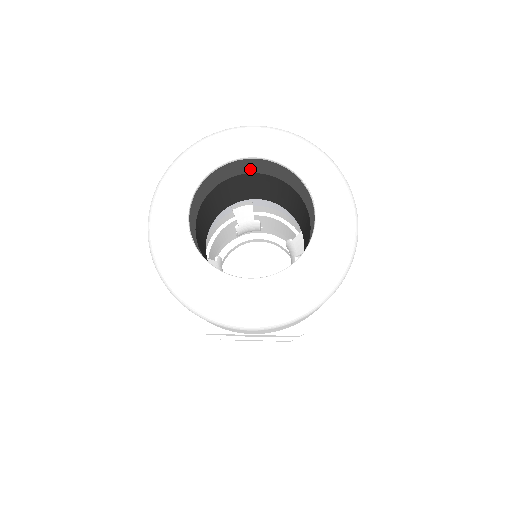
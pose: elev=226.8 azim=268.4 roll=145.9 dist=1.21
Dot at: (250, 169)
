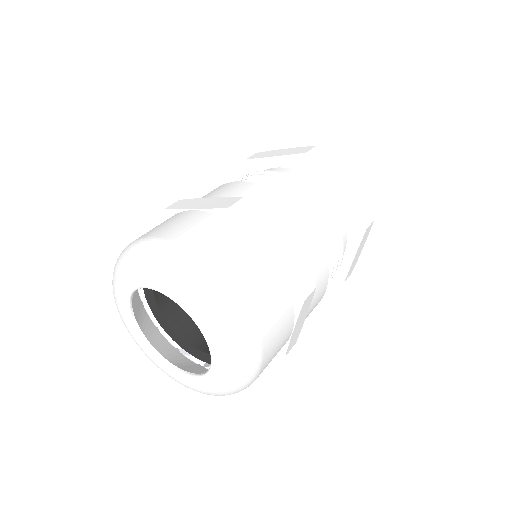
Dot at: occluded
